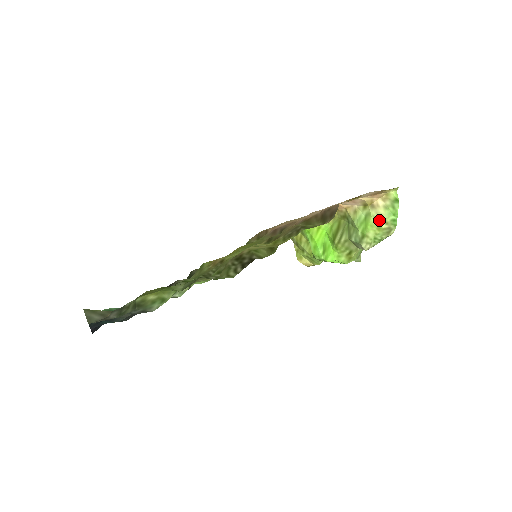
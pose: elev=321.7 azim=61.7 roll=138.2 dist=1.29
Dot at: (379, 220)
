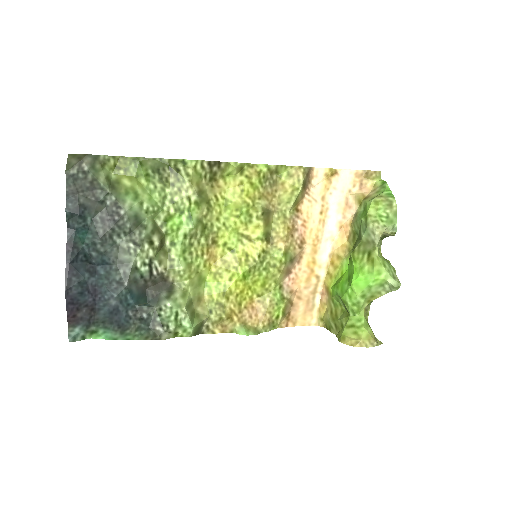
Dot at: (373, 198)
